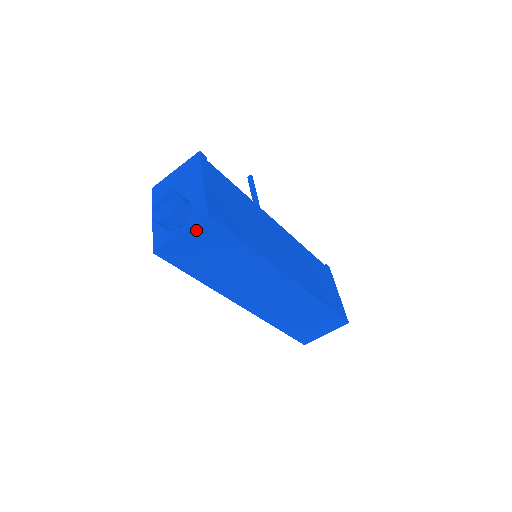
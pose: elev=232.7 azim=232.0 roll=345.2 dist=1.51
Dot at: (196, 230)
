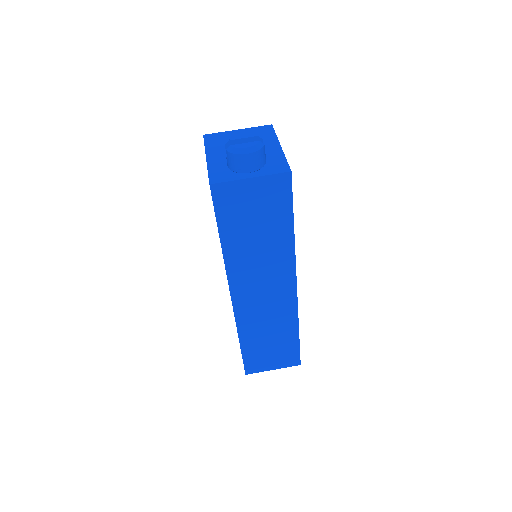
Dot at: (268, 182)
